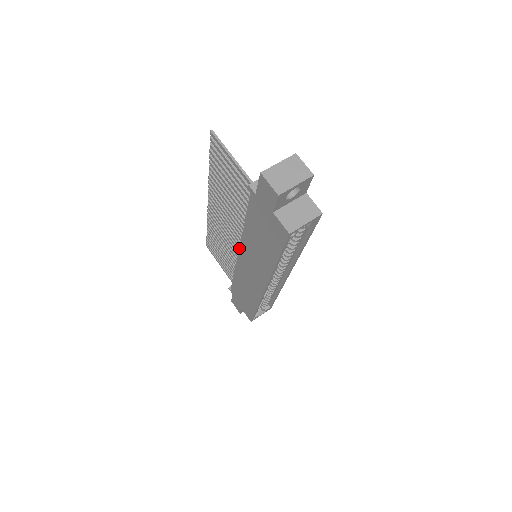
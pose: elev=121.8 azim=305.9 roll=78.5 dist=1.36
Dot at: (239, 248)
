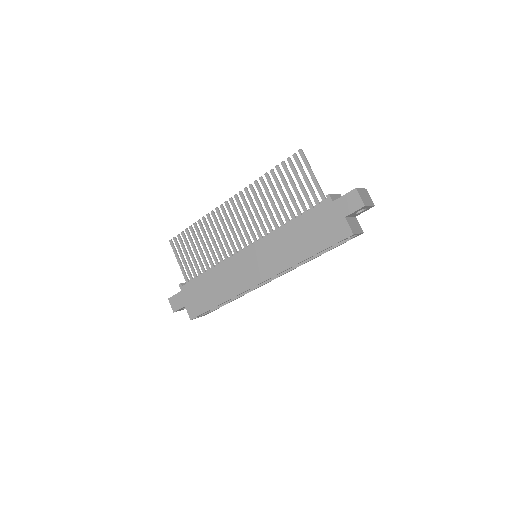
Dot at: (254, 243)
